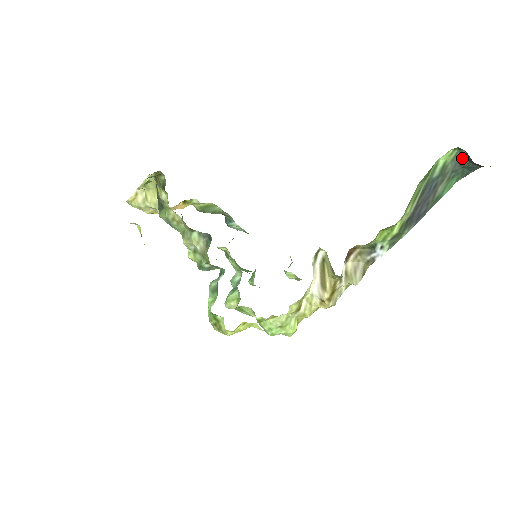
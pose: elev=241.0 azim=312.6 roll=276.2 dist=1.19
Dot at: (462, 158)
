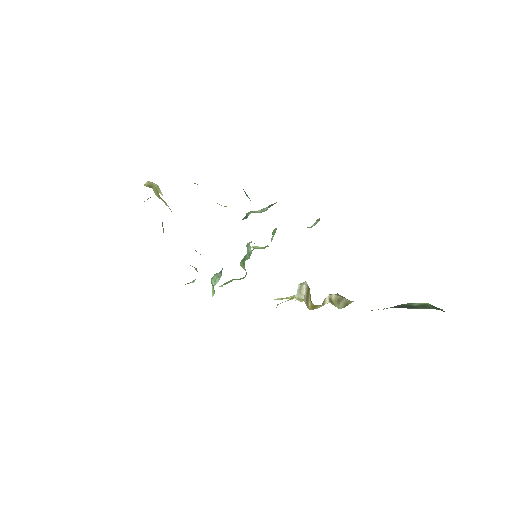
Dot at: occluded
